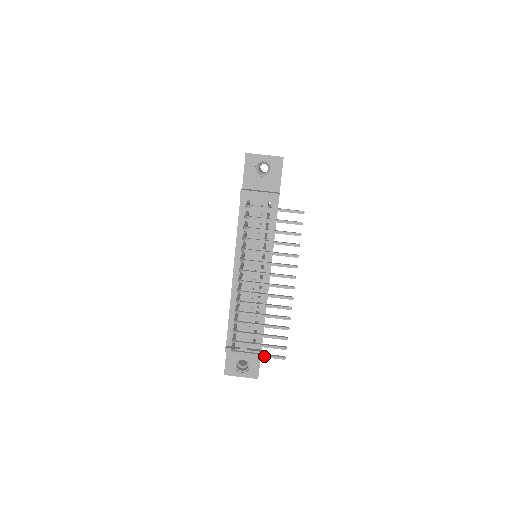
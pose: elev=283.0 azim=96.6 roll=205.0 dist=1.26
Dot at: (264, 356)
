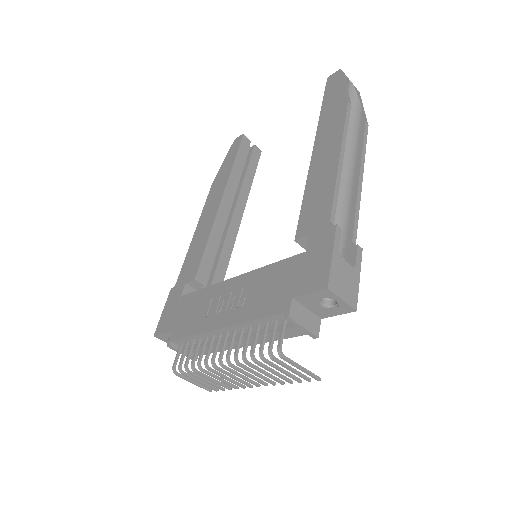
Dot at: (196, 385)
